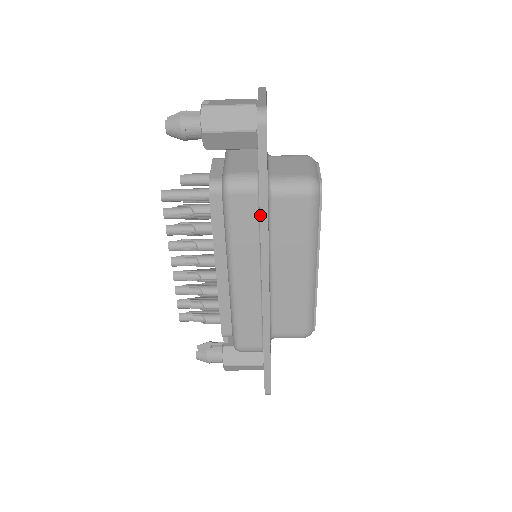
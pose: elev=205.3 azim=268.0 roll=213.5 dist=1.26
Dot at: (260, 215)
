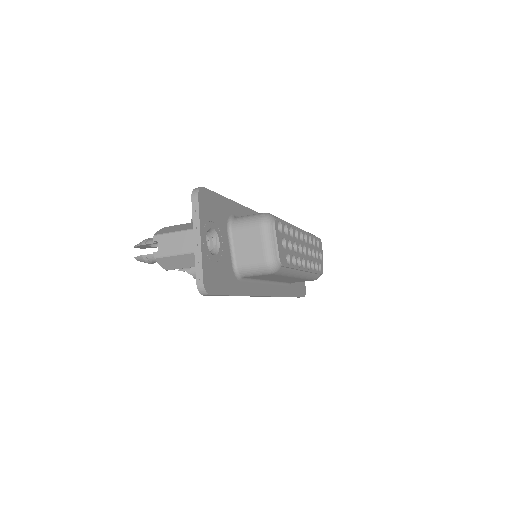
Dot at: occluded
